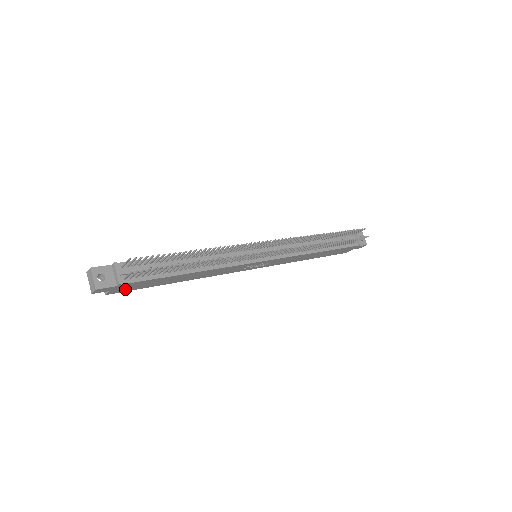
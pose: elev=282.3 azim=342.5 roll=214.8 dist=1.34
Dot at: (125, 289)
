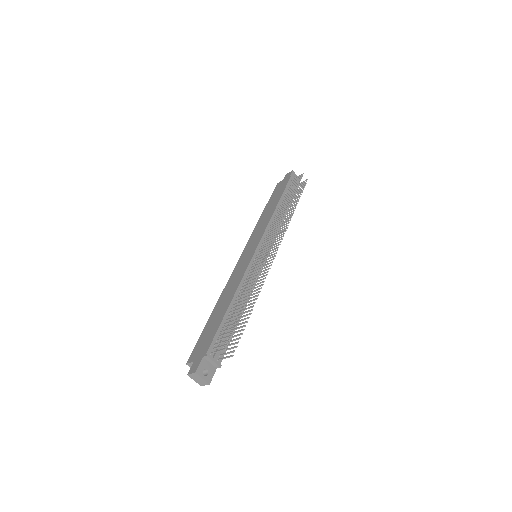
Dot at: occluded
